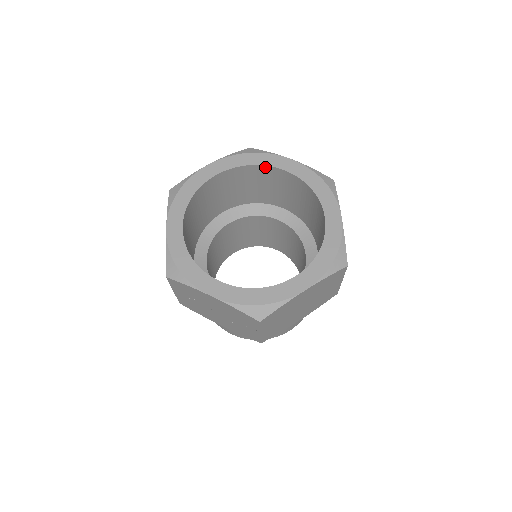
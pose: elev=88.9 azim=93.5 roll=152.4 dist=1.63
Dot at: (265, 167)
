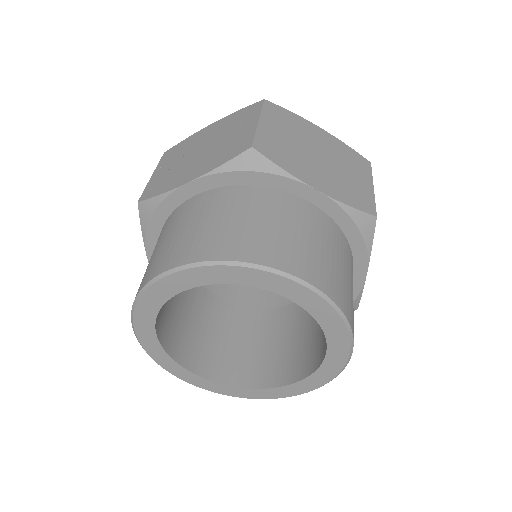
Dot at: occluded
